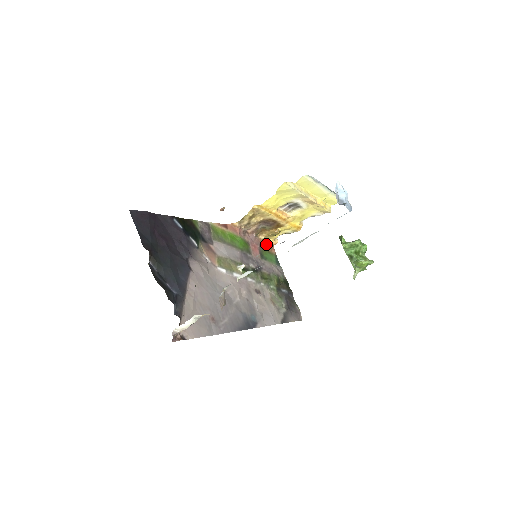
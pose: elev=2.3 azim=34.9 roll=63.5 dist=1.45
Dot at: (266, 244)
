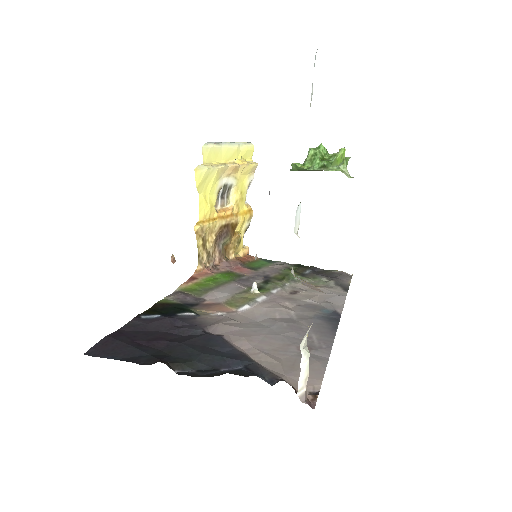
Dot at: (242, 259)
